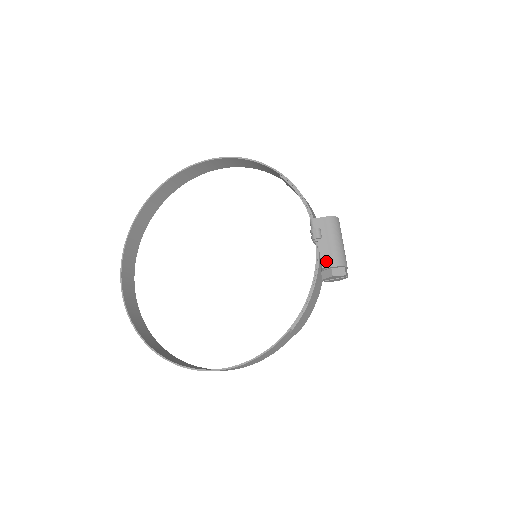
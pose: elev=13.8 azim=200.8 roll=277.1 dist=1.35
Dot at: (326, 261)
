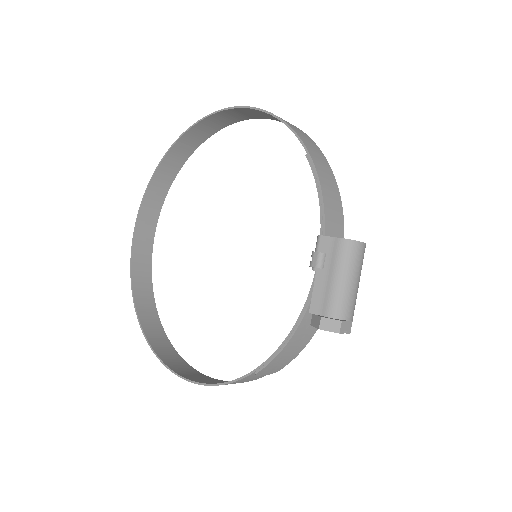
Dot at: (317, 304)
